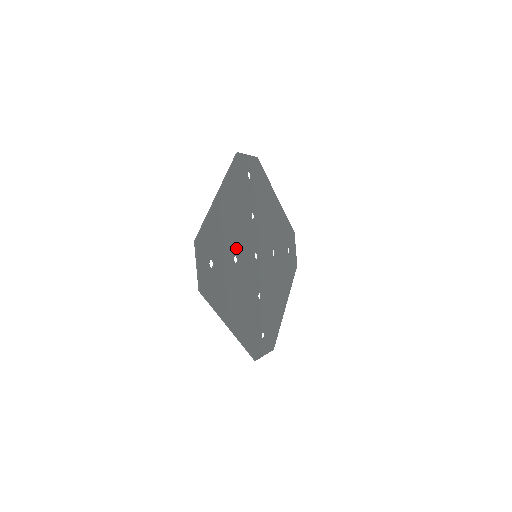
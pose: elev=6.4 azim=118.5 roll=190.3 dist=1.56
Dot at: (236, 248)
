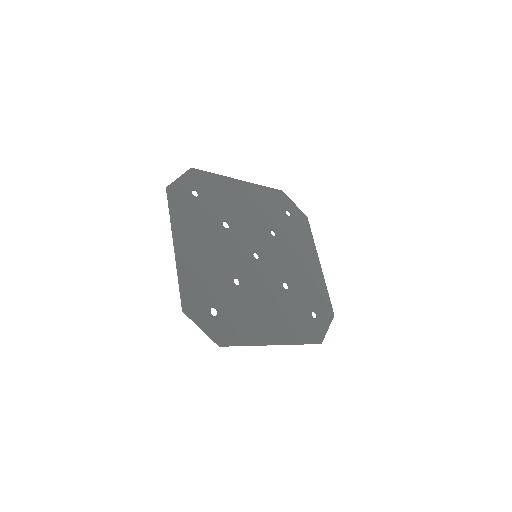
Dot at: (233, 221)
